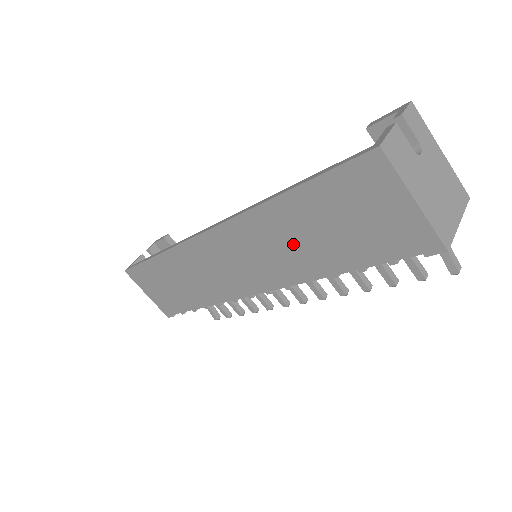
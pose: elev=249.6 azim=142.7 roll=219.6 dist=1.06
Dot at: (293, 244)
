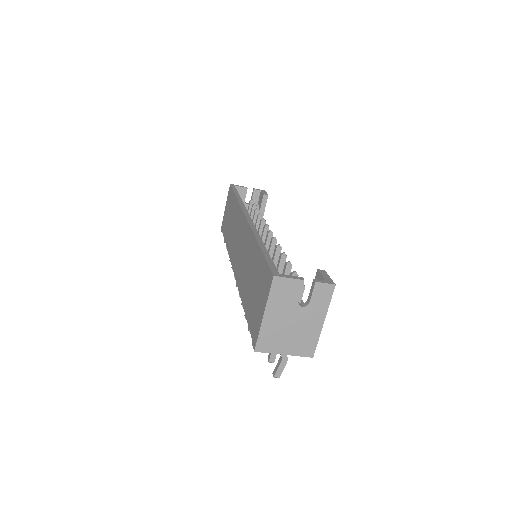
Dot at: (247, 269)
